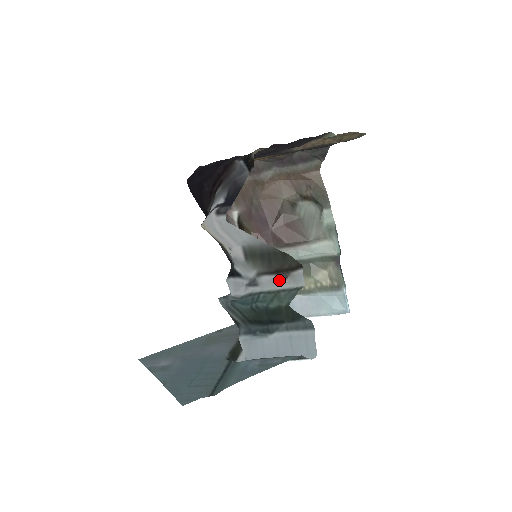
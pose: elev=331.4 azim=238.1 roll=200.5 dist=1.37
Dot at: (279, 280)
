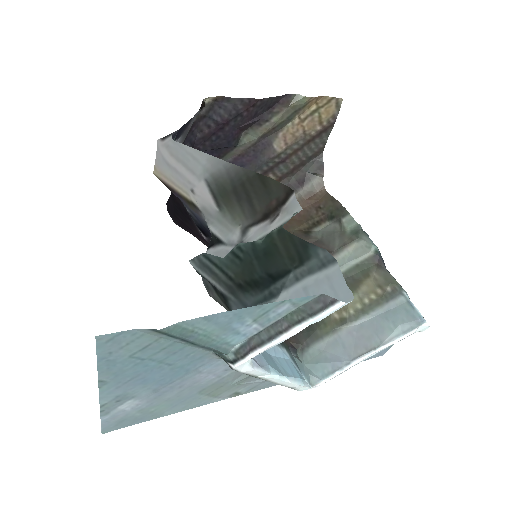
Dot at: (270, 223)
